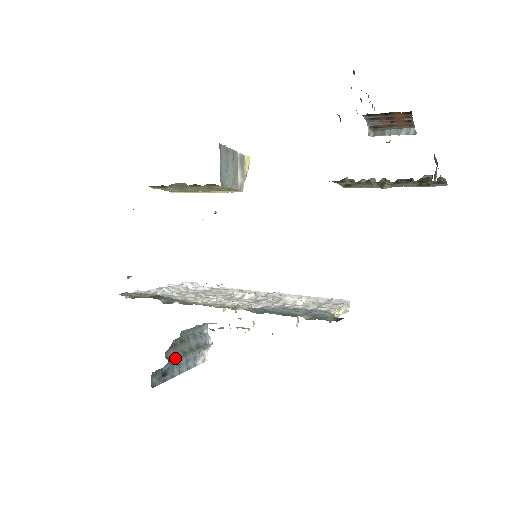
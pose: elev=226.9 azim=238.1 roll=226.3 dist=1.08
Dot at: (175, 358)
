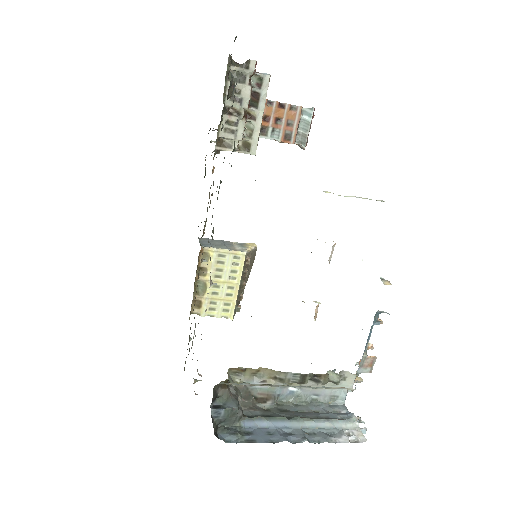
Dot at: (263, 417)
